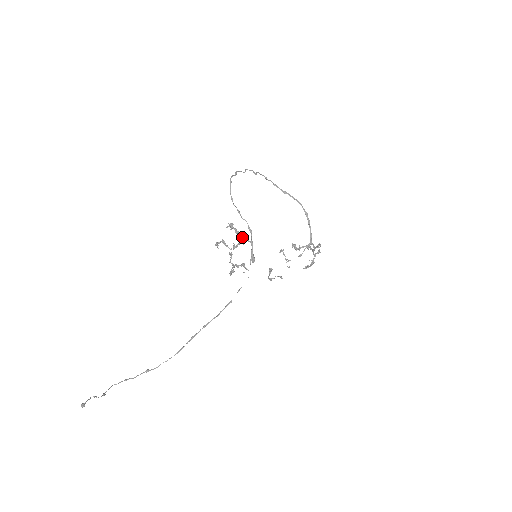
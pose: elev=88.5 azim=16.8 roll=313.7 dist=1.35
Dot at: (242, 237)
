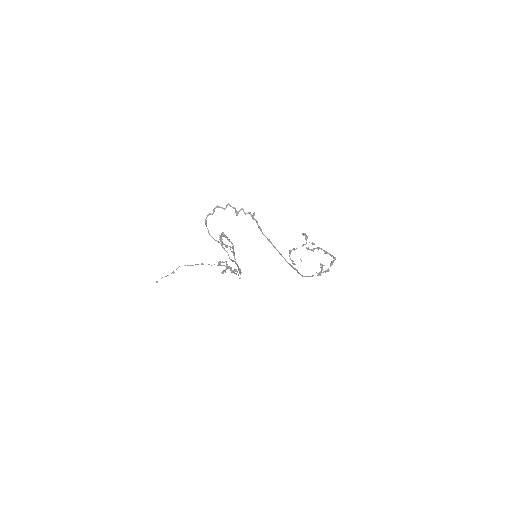
Dot at: (232, 252)
